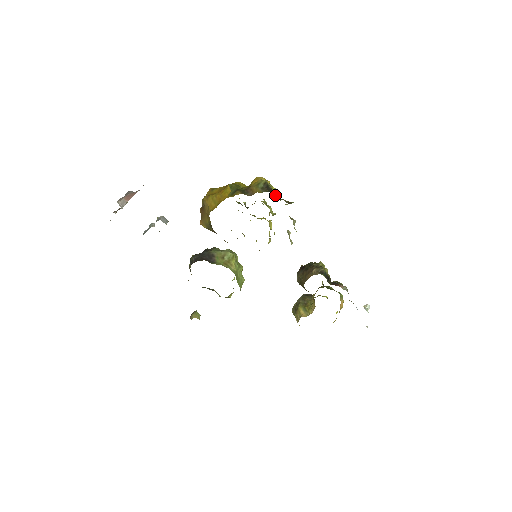
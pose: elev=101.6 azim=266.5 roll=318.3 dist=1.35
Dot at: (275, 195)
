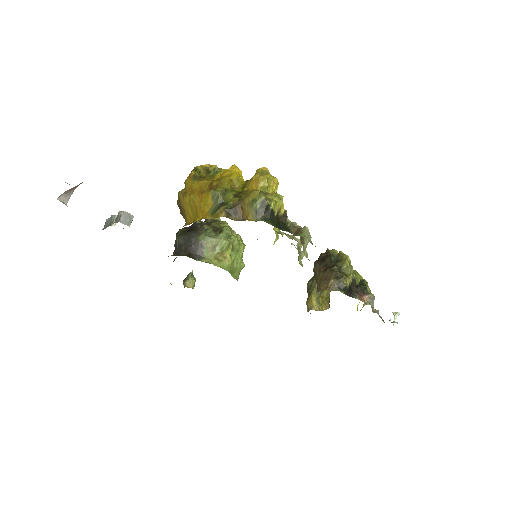
Dot at: (277, 219)
